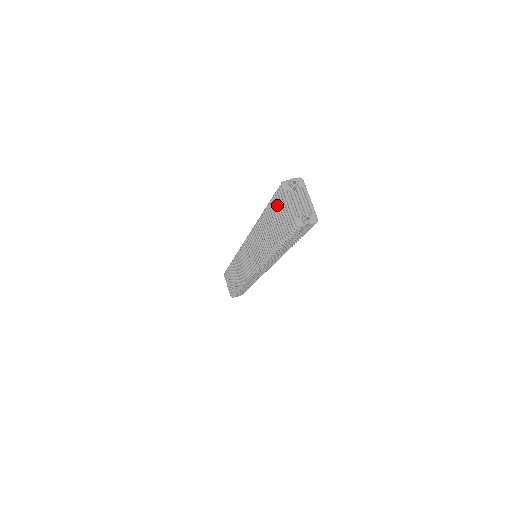
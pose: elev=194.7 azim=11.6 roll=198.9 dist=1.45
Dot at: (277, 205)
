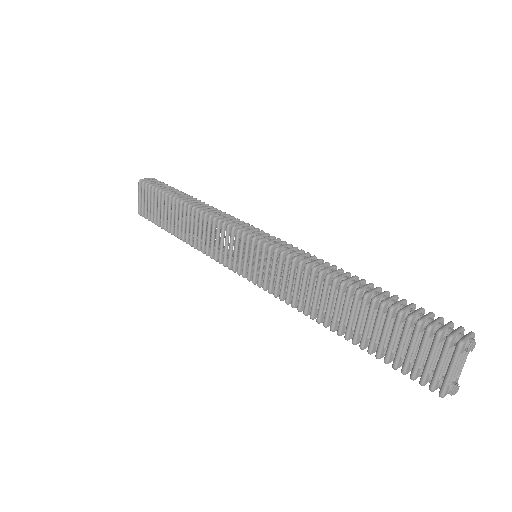
Dot at: (416, 337)
